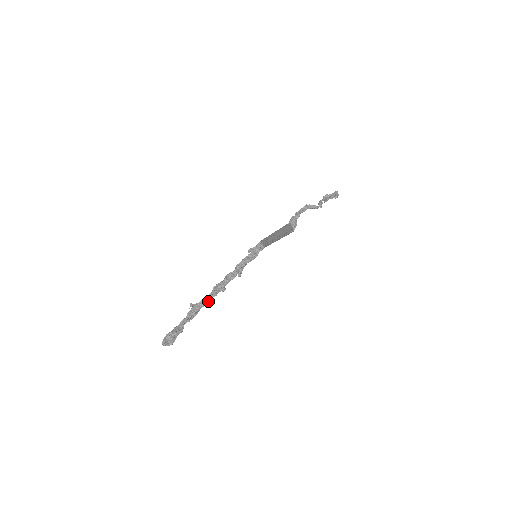
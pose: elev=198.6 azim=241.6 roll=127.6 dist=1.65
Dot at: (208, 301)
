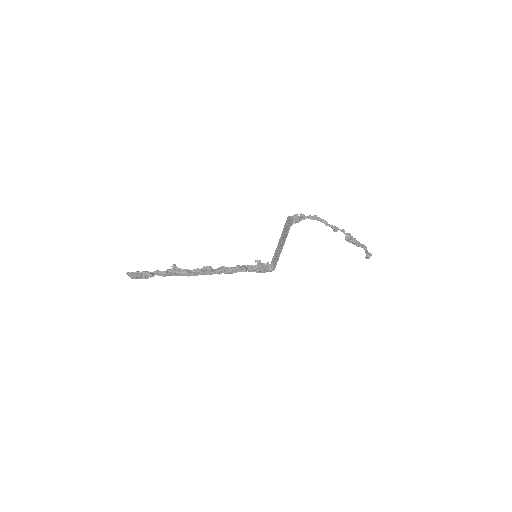
Dot at: (192, 274)
